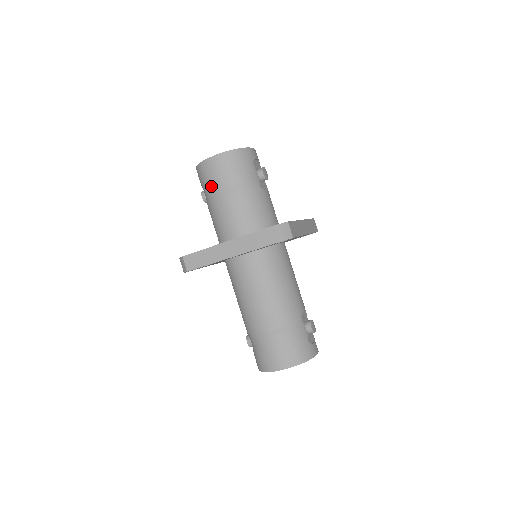
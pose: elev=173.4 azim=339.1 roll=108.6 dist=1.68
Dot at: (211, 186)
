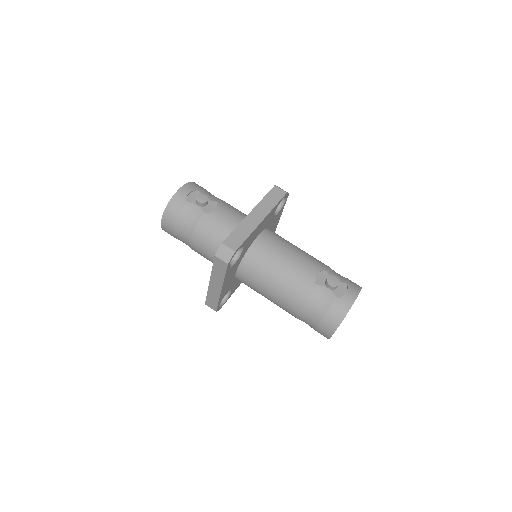
Dot at: occluded
